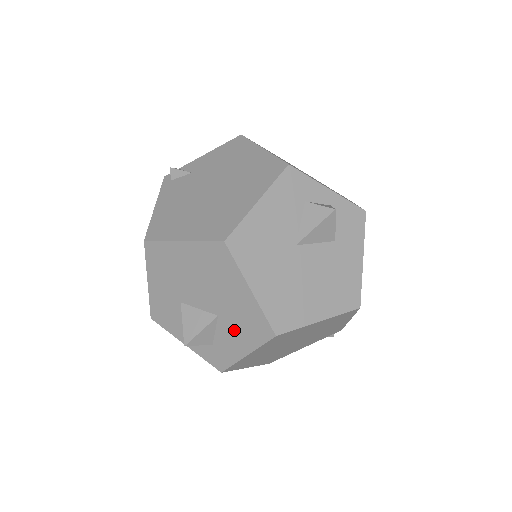
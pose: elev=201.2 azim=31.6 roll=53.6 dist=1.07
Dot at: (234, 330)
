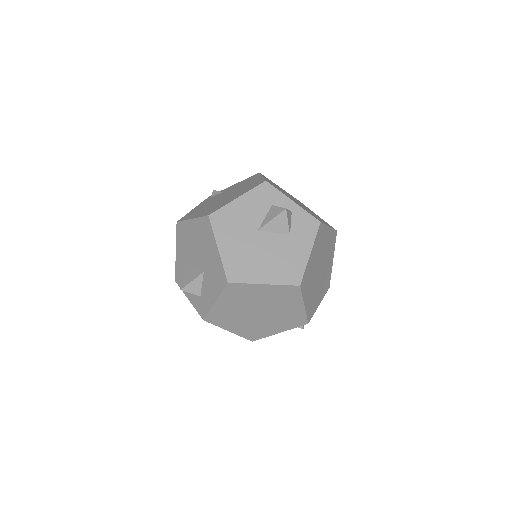
Dot at: (210, 282)
